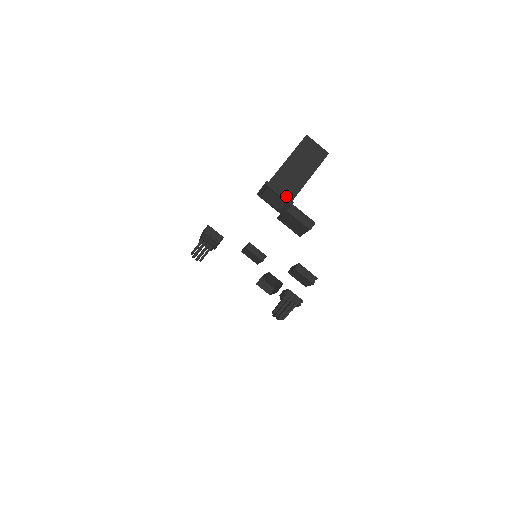
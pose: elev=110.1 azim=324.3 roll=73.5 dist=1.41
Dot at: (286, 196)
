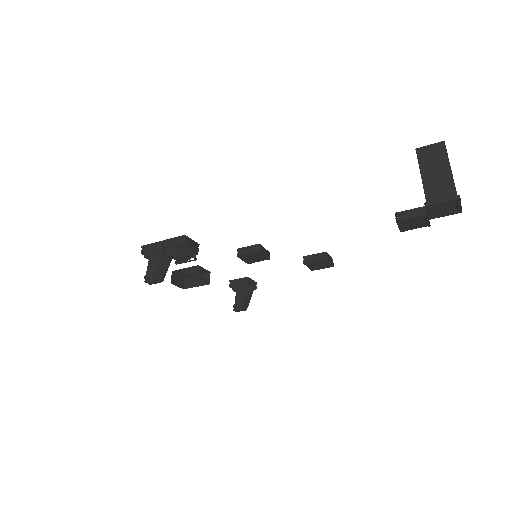
Dot at: occluded
